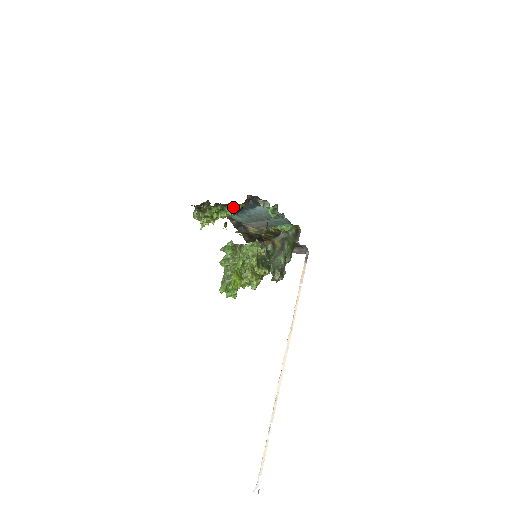
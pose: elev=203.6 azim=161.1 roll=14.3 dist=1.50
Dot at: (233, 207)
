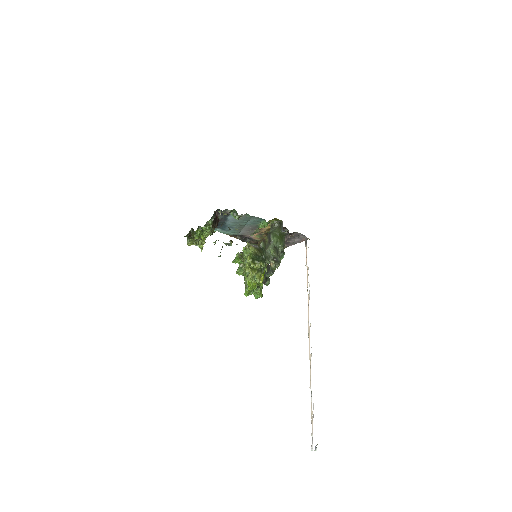
Dot at: (206, 225)
